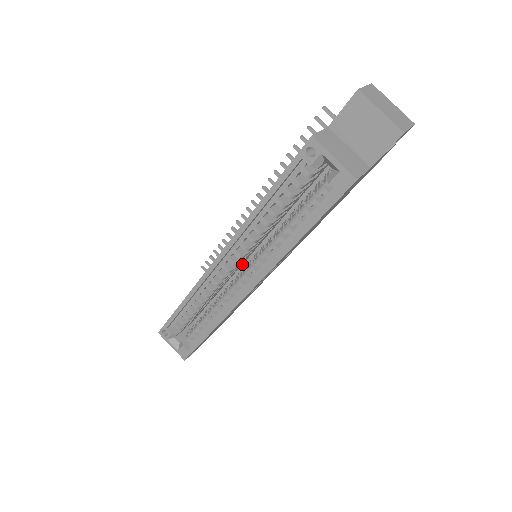
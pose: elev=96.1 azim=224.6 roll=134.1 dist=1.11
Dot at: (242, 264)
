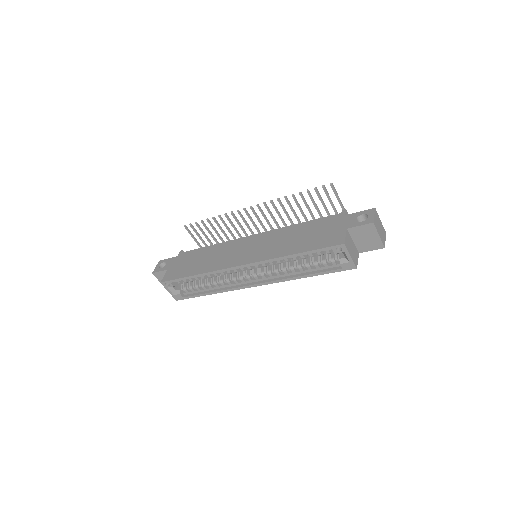
Dot at: occluded
